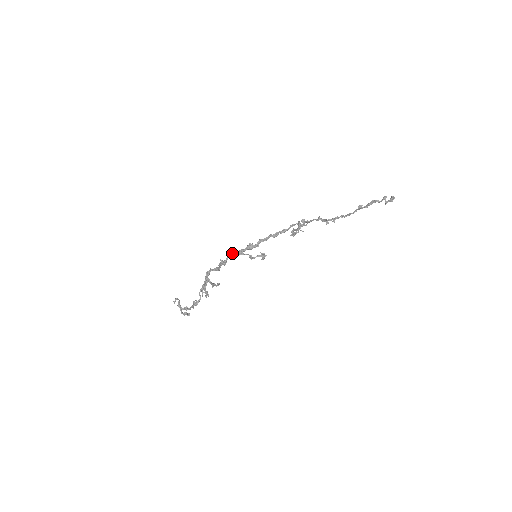
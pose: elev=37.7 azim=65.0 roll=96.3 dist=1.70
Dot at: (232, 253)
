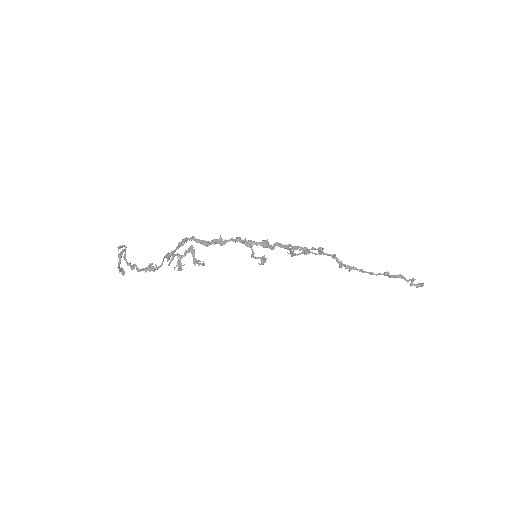
Dot at: (240, 238)
